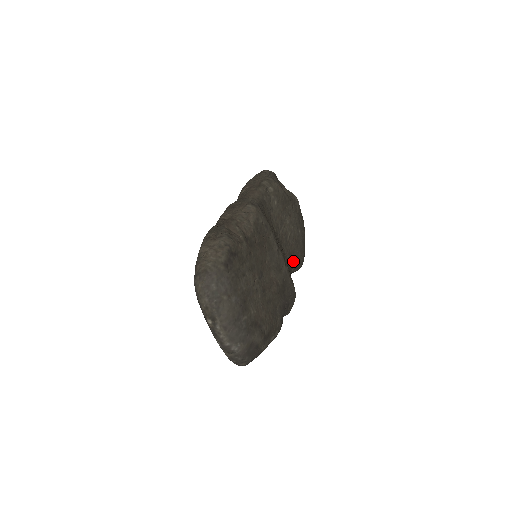
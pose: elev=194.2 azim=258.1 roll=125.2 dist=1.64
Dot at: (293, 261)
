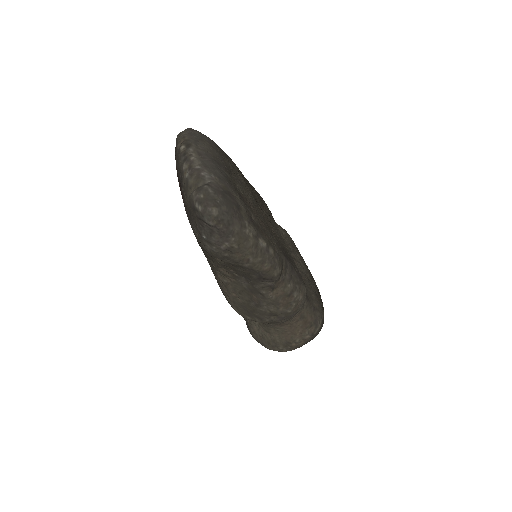
Dot at: occluded
